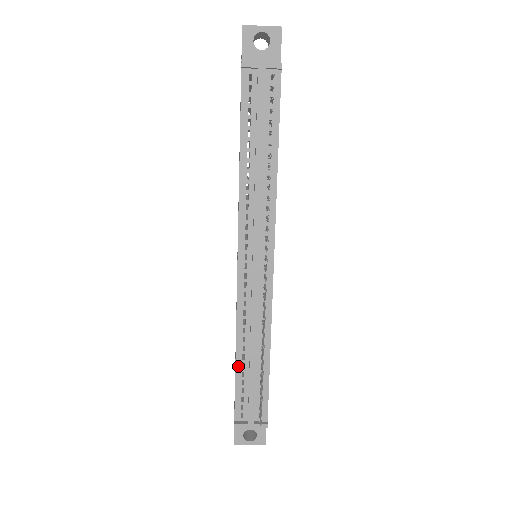
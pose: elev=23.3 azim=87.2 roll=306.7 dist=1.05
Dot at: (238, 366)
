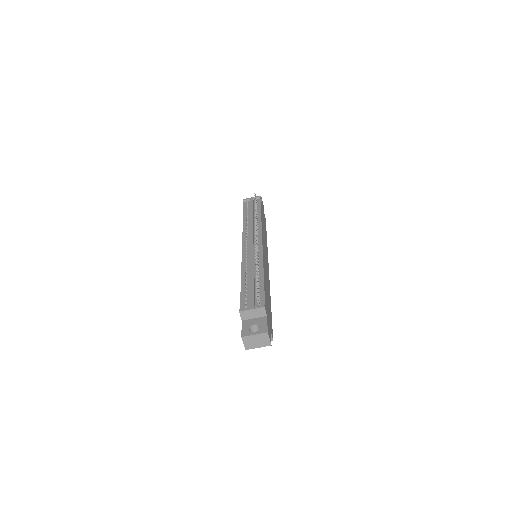
Dot at: (243, 284)
